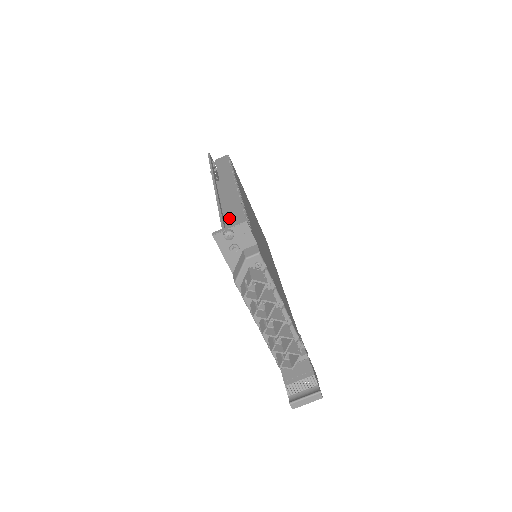
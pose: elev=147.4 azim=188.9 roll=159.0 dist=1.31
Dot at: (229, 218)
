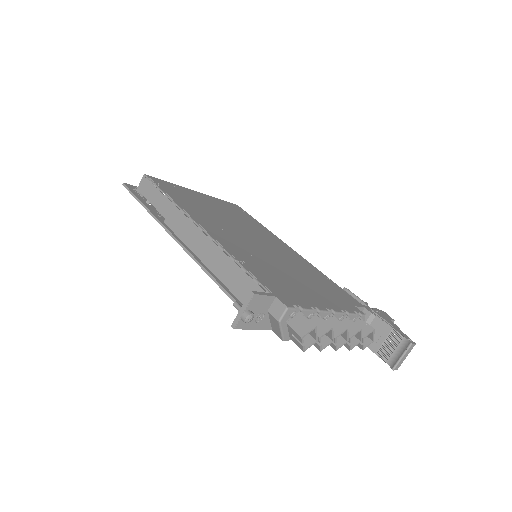
Dot at: (218, 271)
